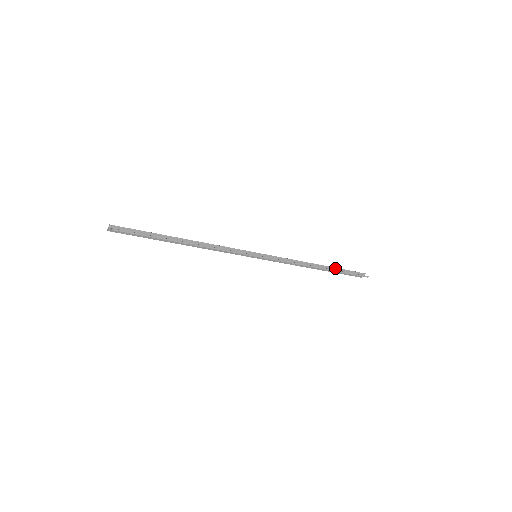
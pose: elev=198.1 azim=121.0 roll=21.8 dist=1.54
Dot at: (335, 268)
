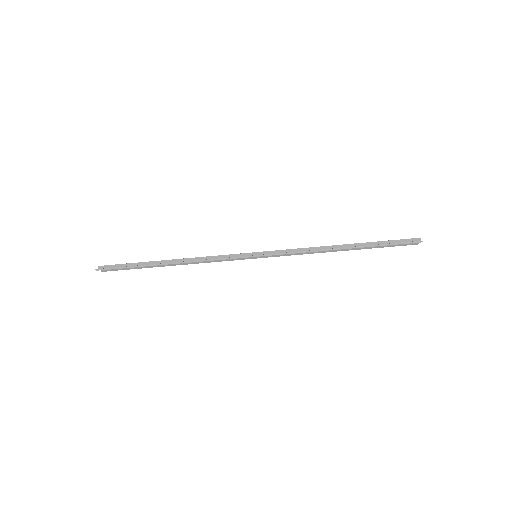
Dot at: (367, 243)
